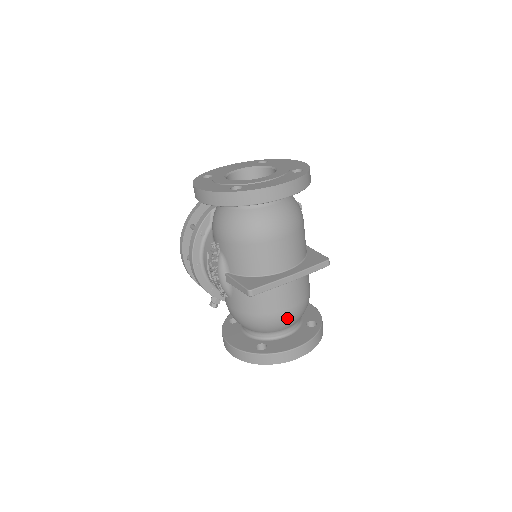
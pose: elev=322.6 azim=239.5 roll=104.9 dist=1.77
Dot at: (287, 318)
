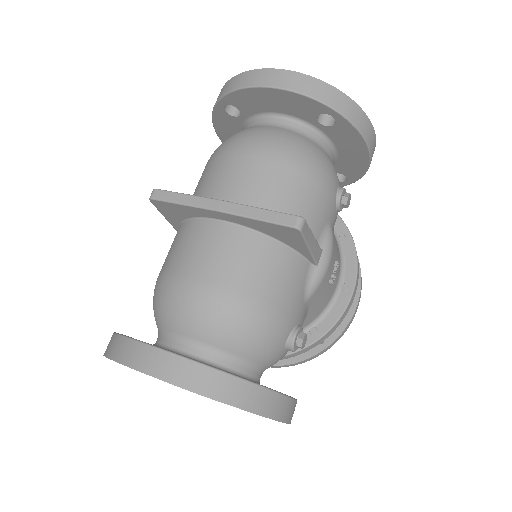
Dot at: (187, 296)
